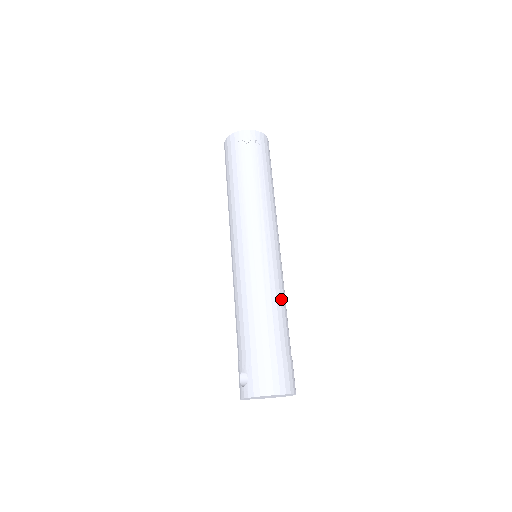
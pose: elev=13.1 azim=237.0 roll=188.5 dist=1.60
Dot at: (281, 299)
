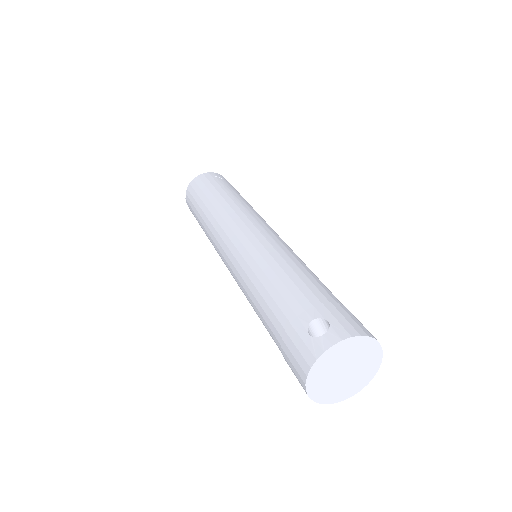
Dot at: occluded
